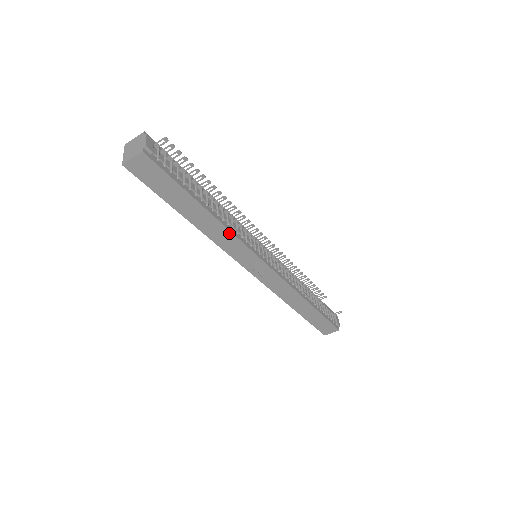
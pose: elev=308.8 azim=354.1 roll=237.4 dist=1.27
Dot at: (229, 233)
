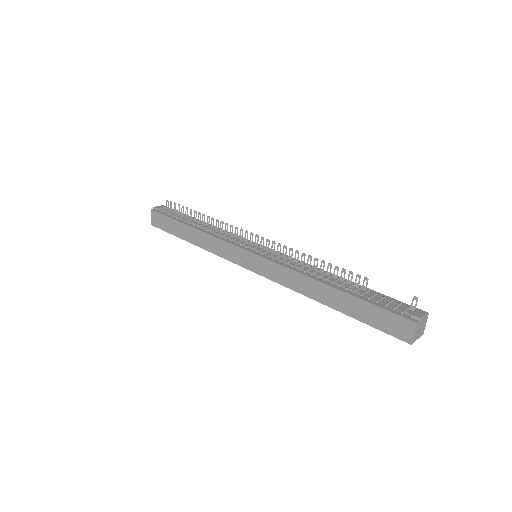
Dot at: (211, 237)
